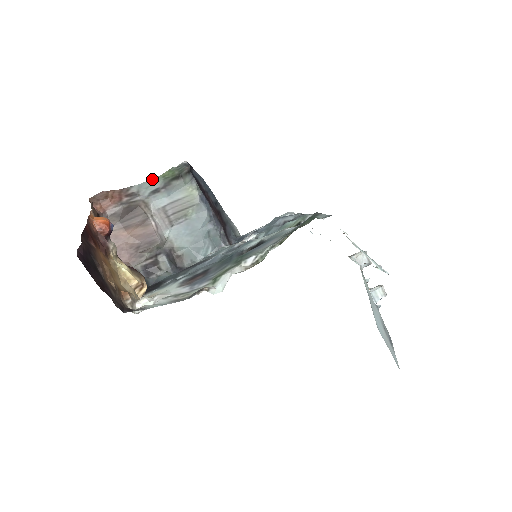
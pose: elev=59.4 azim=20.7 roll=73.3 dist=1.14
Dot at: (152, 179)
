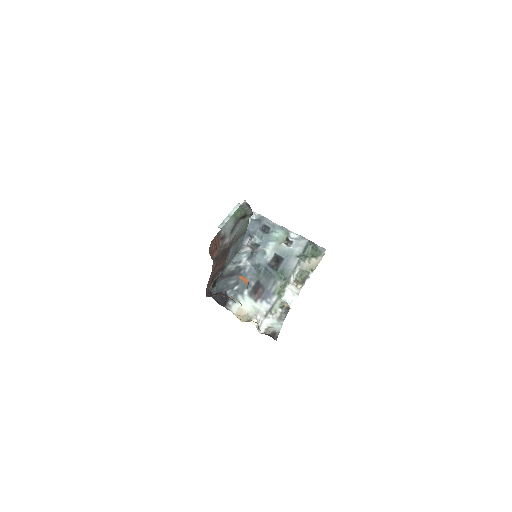
Dot at: (229, 219)
